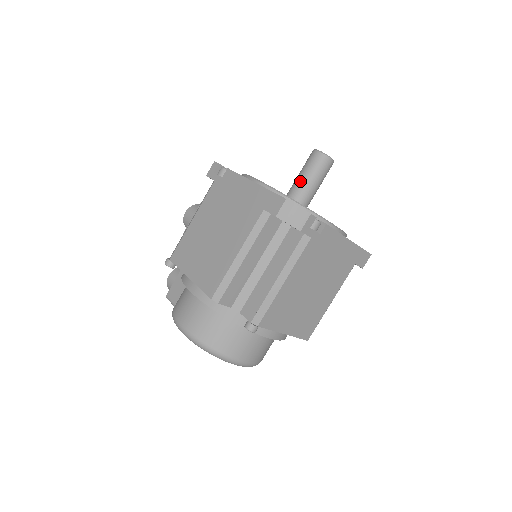
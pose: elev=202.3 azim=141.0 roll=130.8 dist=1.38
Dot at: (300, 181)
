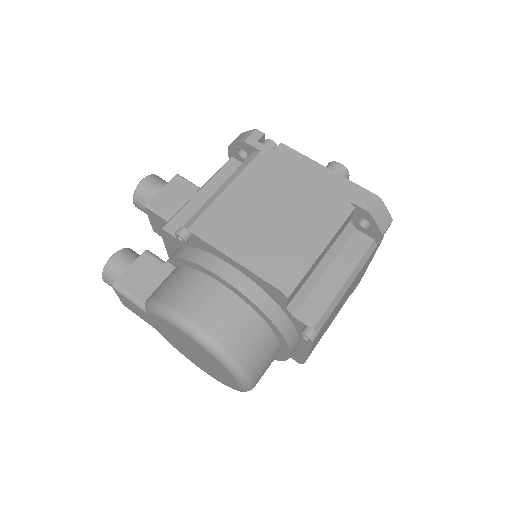
Dot at: occluded
